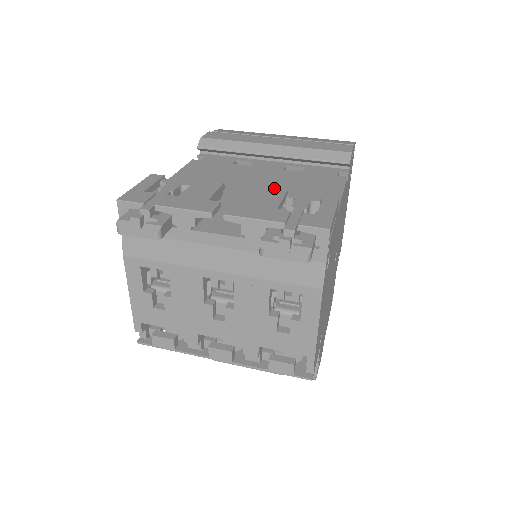
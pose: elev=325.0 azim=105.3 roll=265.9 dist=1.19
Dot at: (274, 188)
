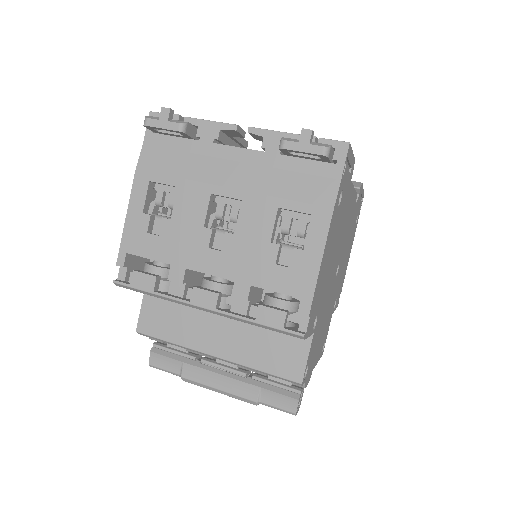
Dot at: occluded
